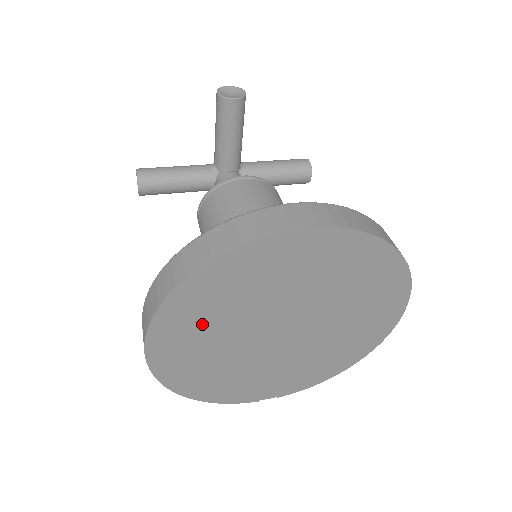
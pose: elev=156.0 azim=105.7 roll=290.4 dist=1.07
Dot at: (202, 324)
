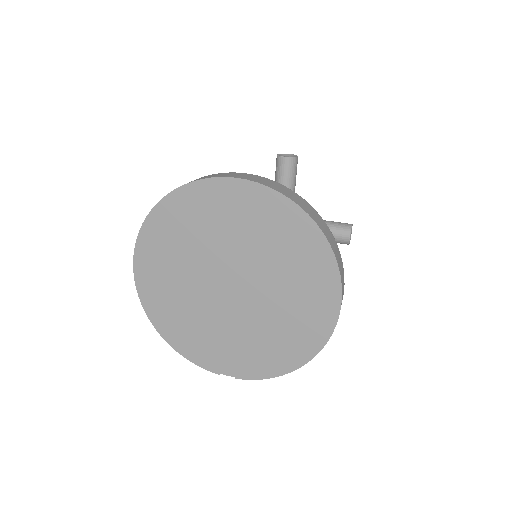
Dot at: (170, 252)
